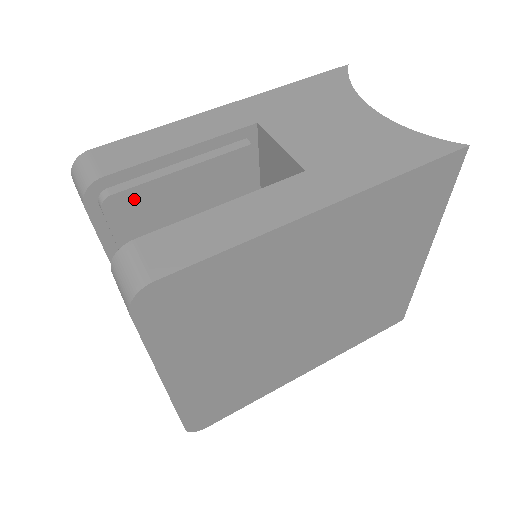
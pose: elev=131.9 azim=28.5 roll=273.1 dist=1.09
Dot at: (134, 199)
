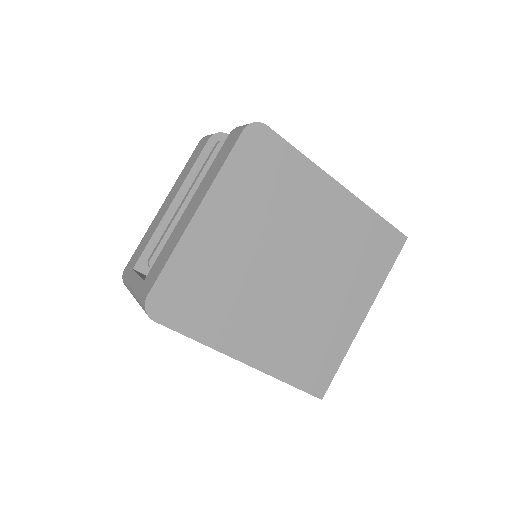
Dot at: occluded
